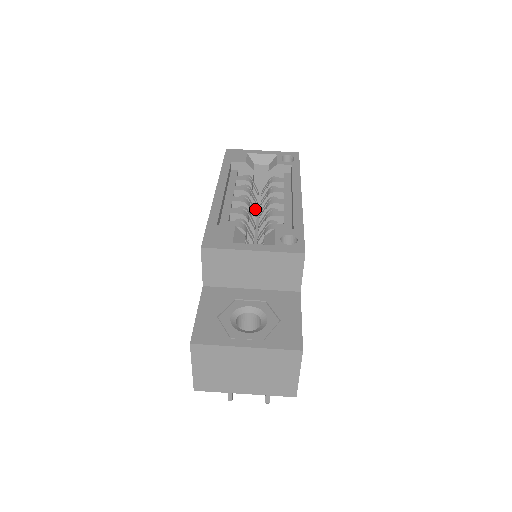
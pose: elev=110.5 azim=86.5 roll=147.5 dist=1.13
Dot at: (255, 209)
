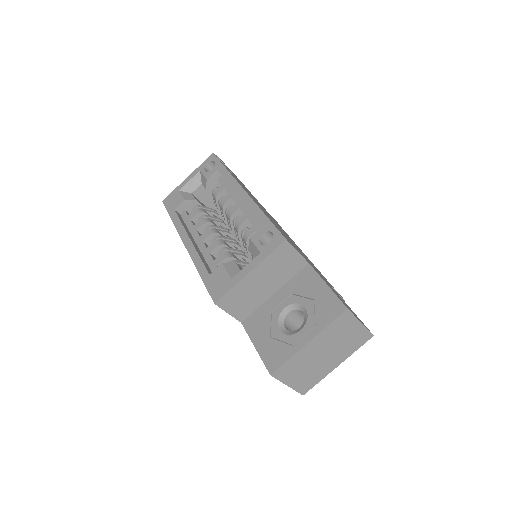
Dot at: (223, 226)
